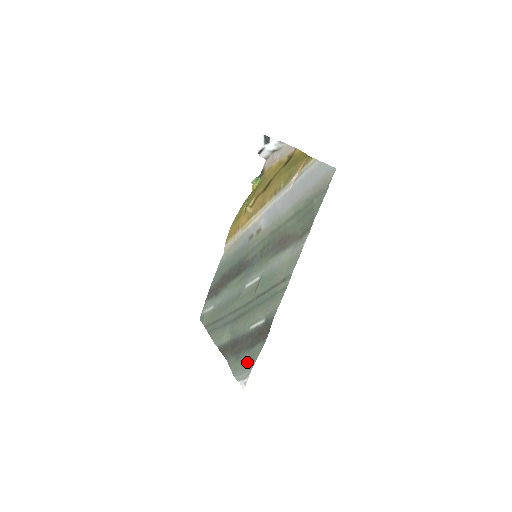
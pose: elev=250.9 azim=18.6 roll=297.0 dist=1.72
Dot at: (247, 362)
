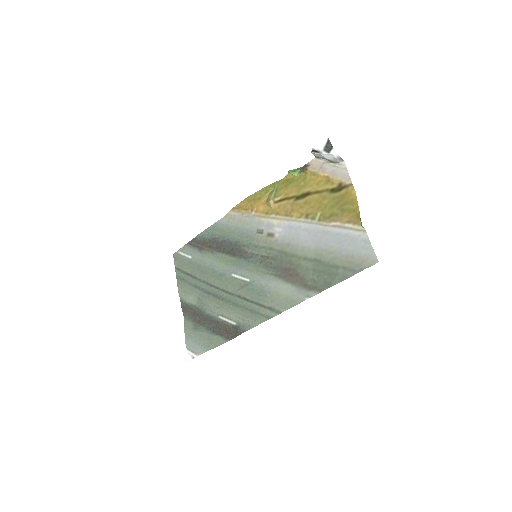
Dot at: (203, 342)
